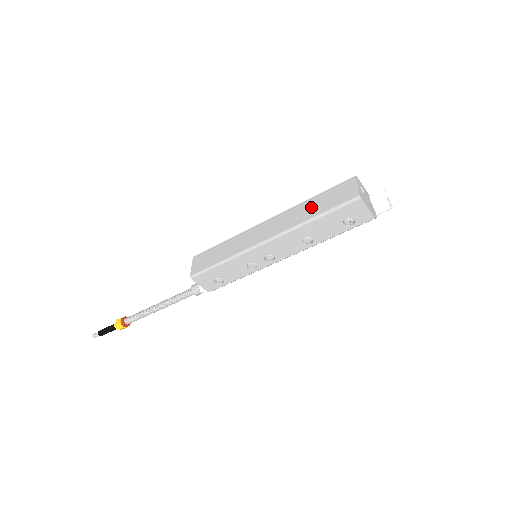
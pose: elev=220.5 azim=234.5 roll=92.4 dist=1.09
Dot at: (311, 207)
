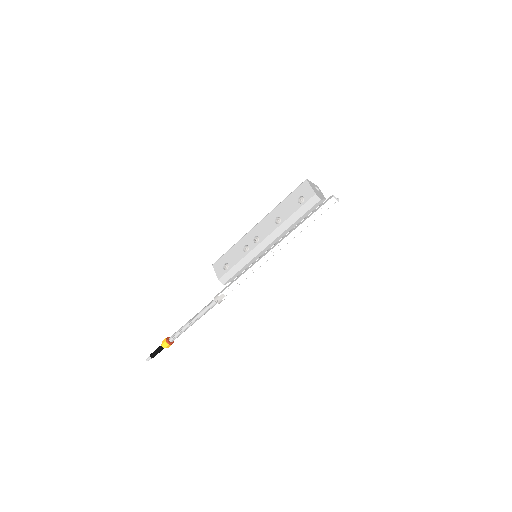
Dot at: occluded
